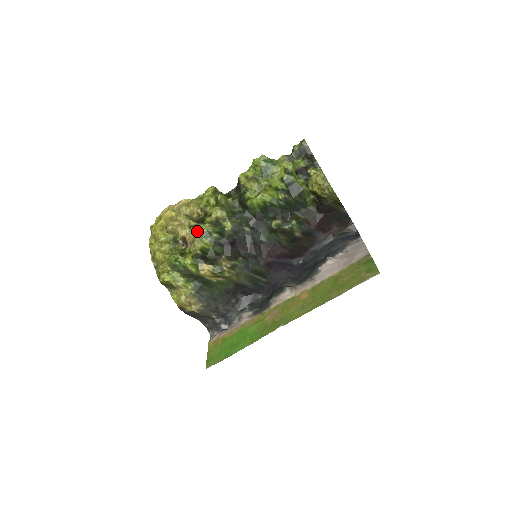
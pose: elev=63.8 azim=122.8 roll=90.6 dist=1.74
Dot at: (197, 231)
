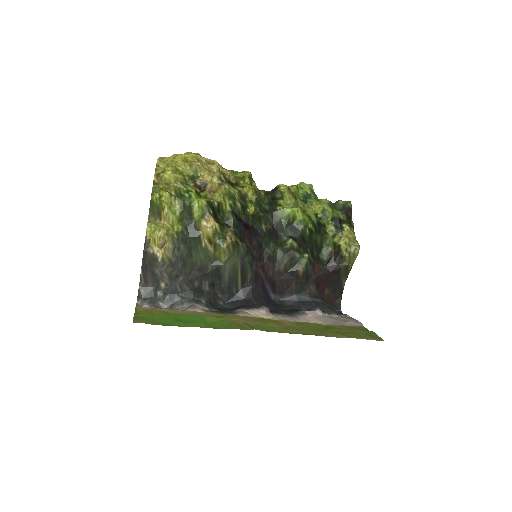
Dot at: (225, 186)
